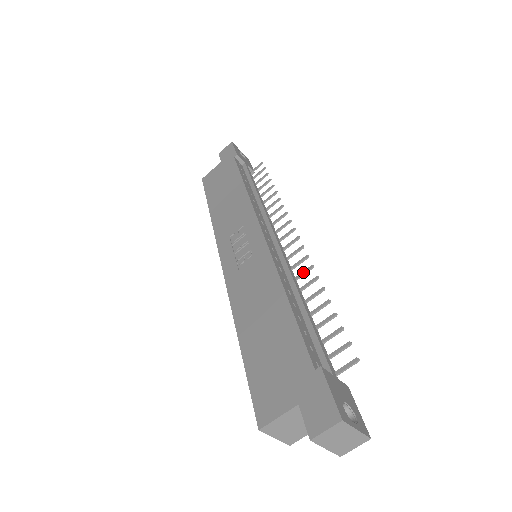
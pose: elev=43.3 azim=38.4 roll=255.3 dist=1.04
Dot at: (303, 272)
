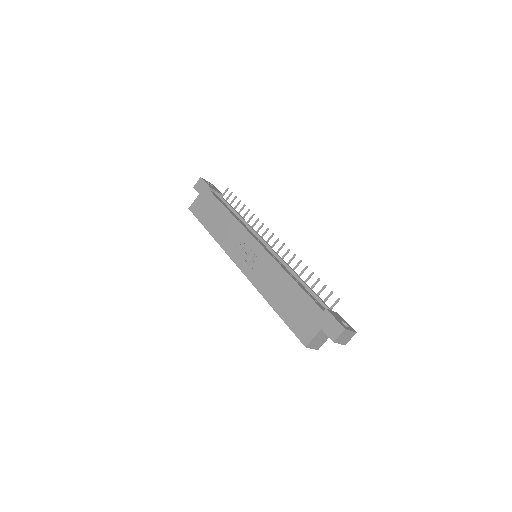
Dot at: (291, 260)
